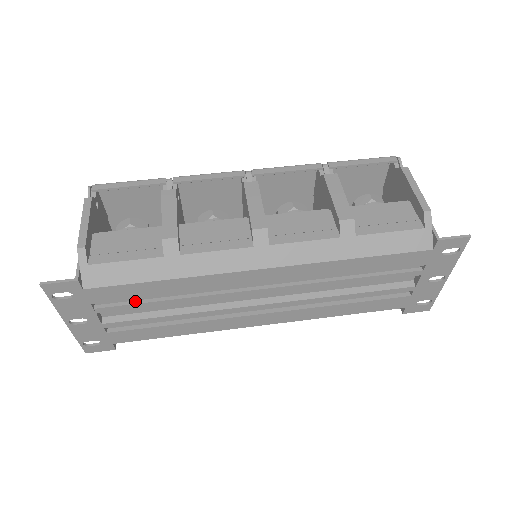
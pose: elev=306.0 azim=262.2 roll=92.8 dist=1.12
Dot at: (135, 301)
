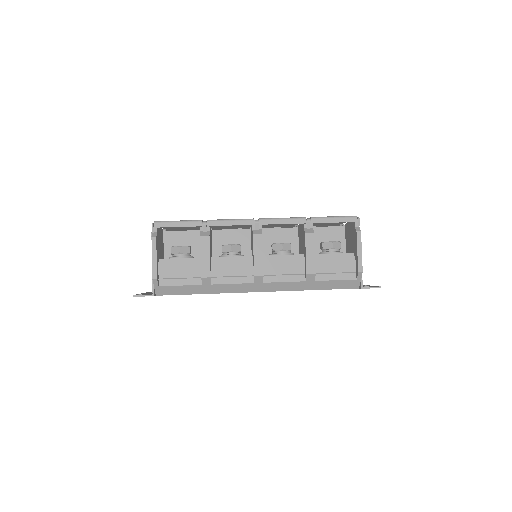
Dot at: occluded
